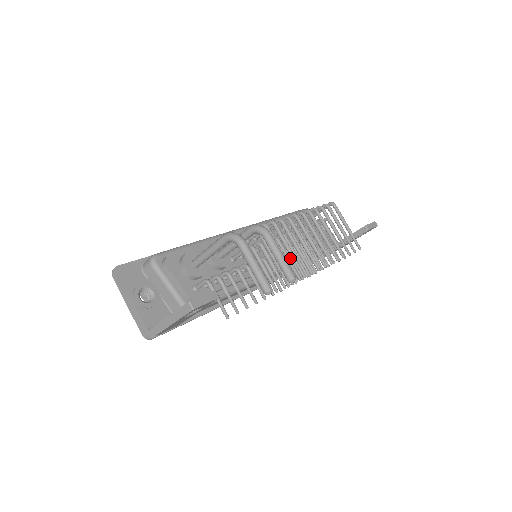
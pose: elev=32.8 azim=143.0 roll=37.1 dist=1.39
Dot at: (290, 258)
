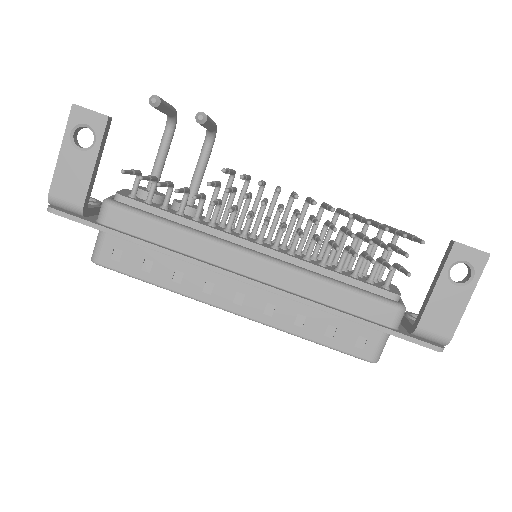
Dot at: (281, 224)
